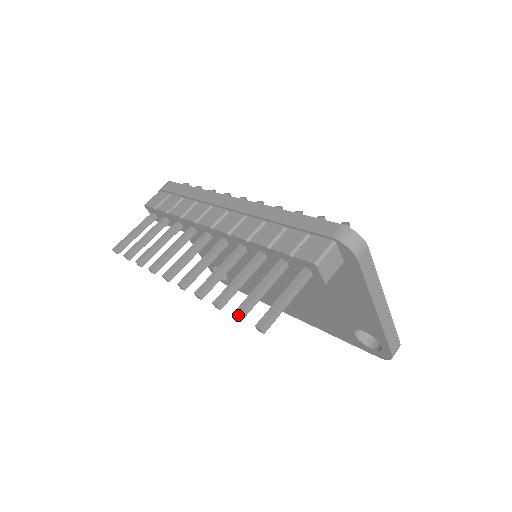
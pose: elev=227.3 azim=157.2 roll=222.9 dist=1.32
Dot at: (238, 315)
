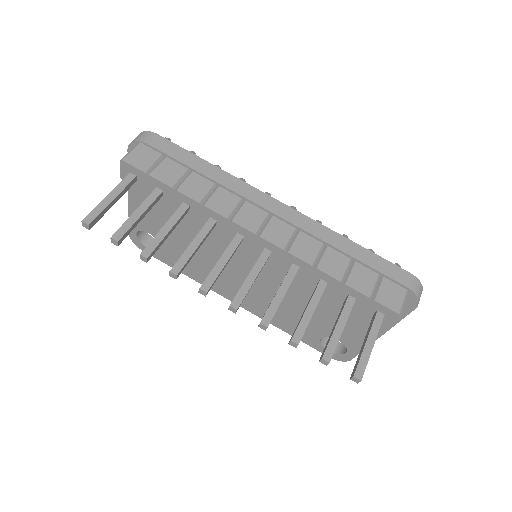
Dot at: occluded
